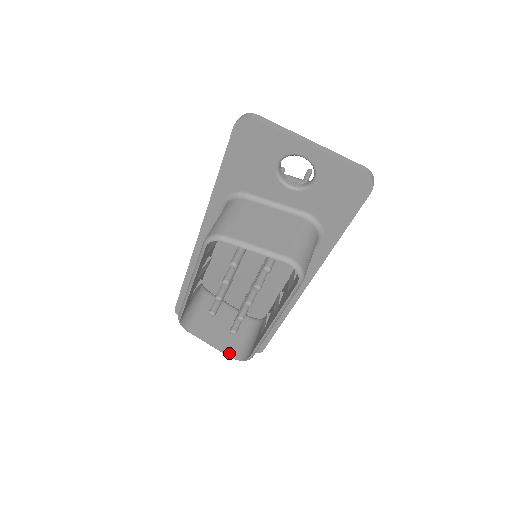
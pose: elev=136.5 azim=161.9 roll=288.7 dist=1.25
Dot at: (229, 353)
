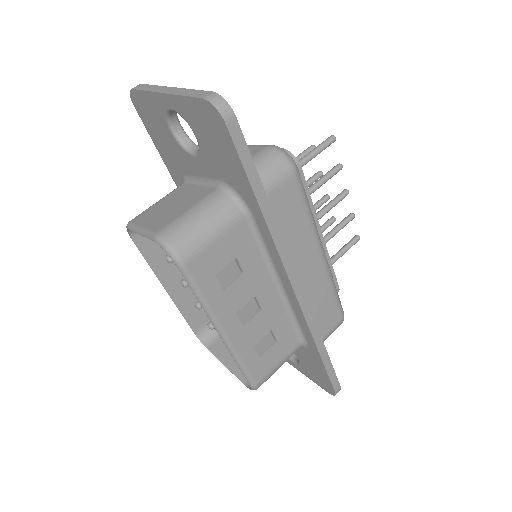
Dot at: (244, 379)
